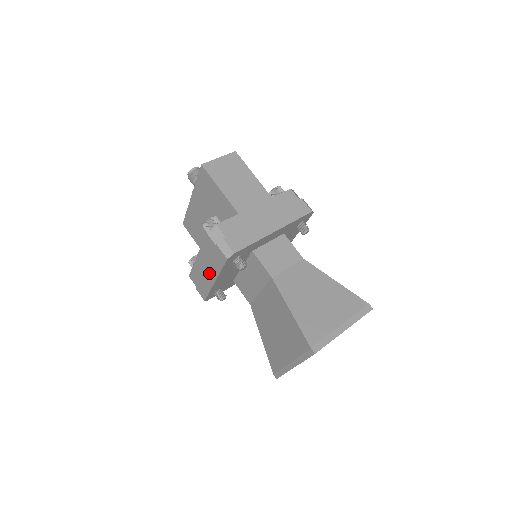
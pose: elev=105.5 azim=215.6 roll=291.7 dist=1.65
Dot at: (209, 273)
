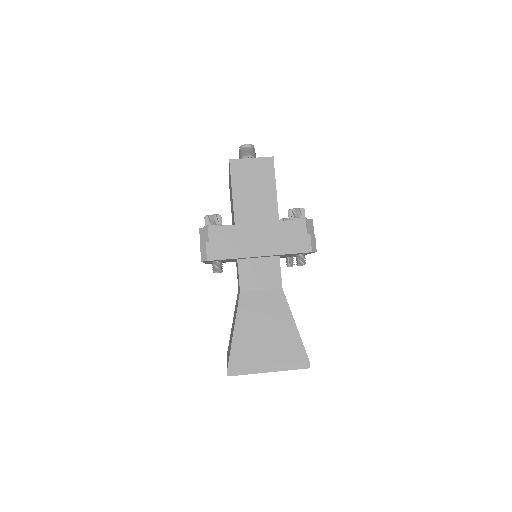
Dot at: occluded
